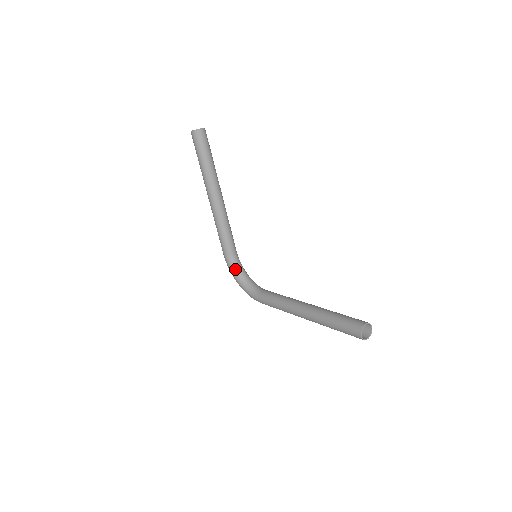
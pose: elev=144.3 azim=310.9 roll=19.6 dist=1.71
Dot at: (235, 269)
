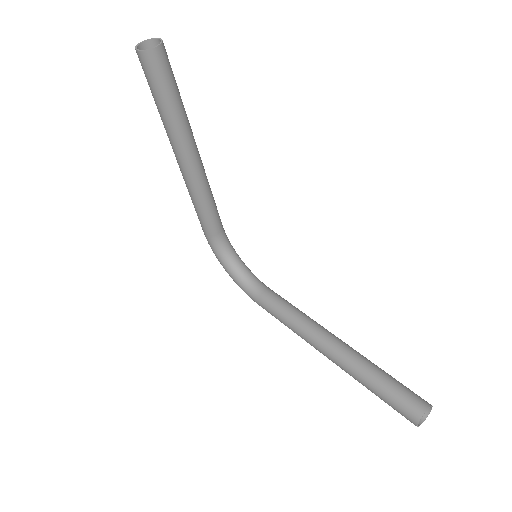
Dot at: (222, 254)
